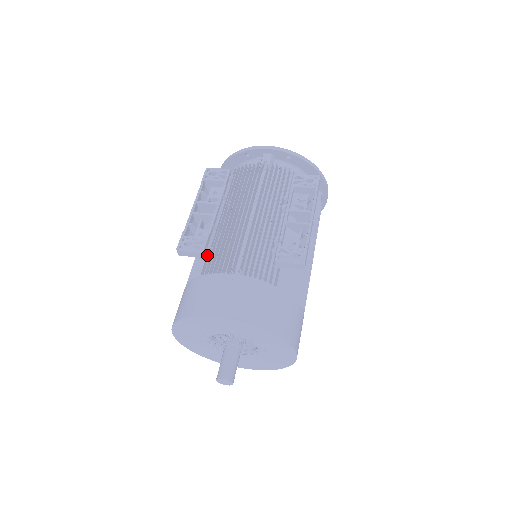
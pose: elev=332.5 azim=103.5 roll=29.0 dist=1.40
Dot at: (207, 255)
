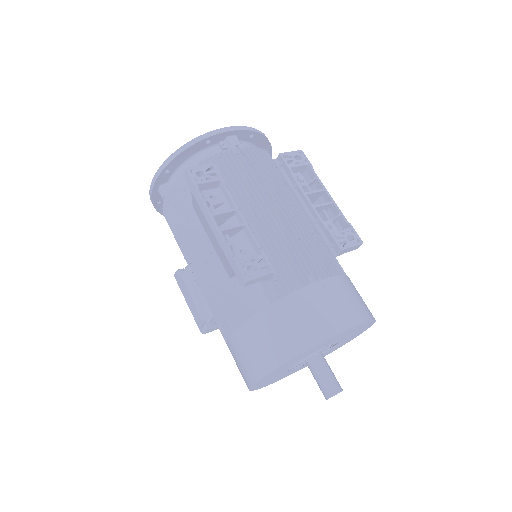
Dot at: occluded
